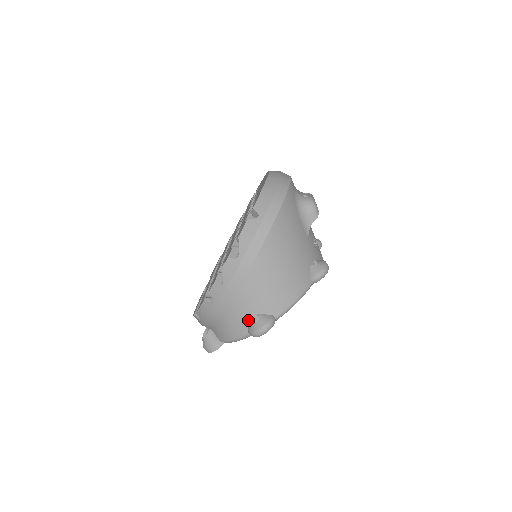
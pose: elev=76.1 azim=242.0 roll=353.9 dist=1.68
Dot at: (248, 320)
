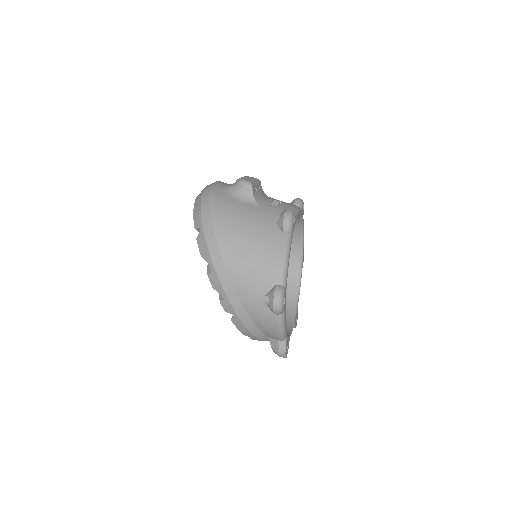
Dot at: (266, 305)
